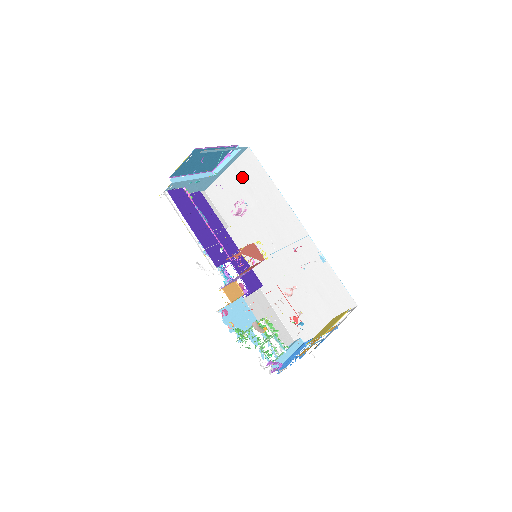
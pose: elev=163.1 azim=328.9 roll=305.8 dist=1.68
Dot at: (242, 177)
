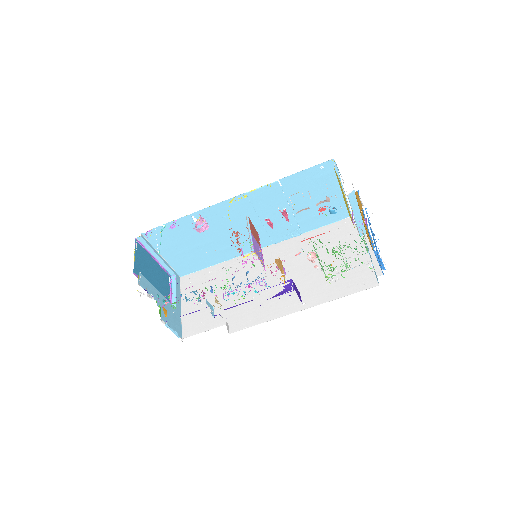
Dot at: (196, 292)
